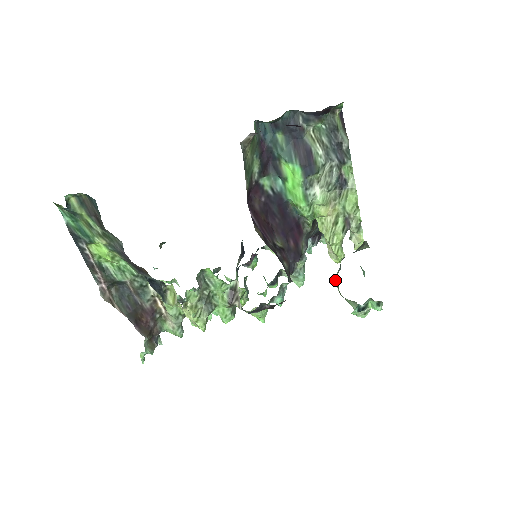
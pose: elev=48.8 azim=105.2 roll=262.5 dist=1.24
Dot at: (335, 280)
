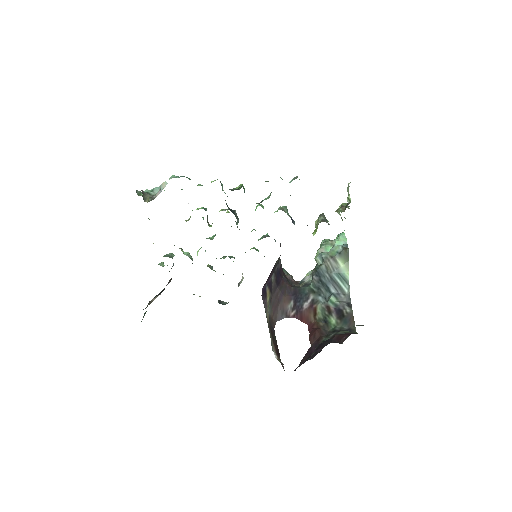
Dot at: (316, 262)
